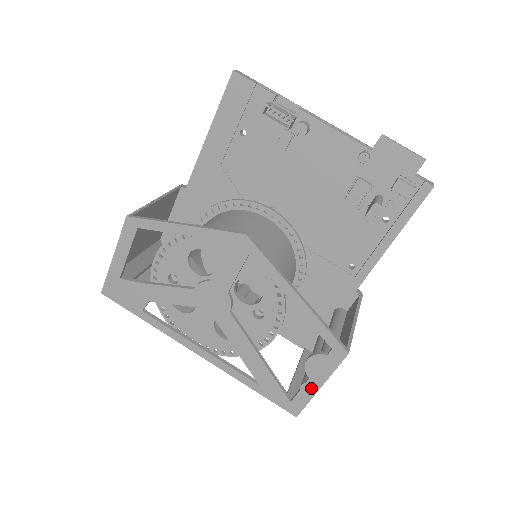
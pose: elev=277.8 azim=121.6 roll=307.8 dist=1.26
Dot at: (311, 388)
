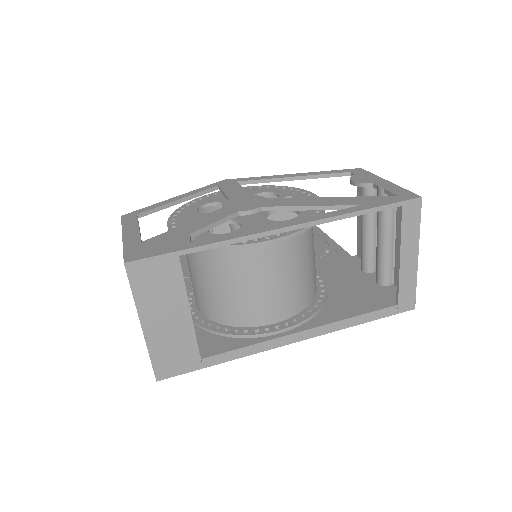
Dot at: (386, 184)
